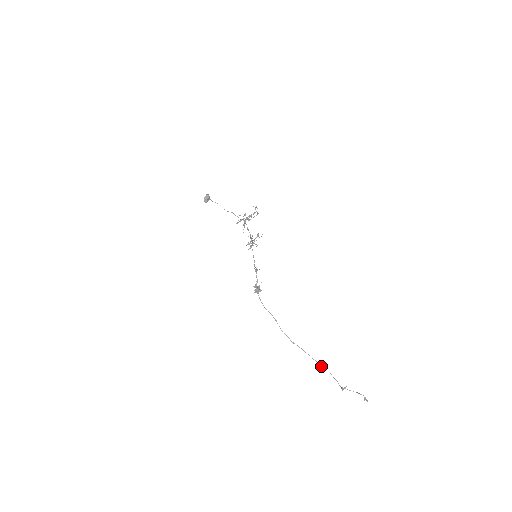
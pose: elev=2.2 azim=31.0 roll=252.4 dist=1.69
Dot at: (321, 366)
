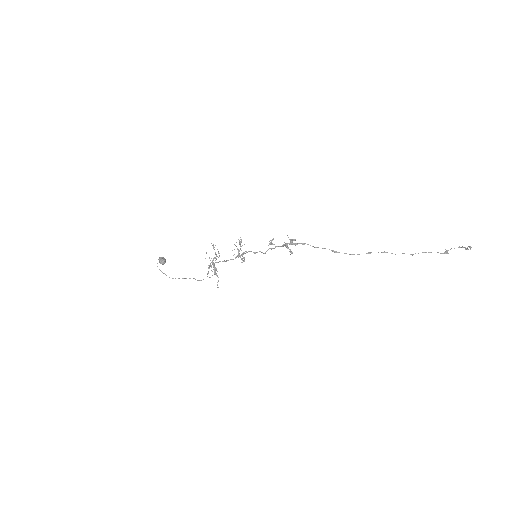
Dot at: (411, 254)
